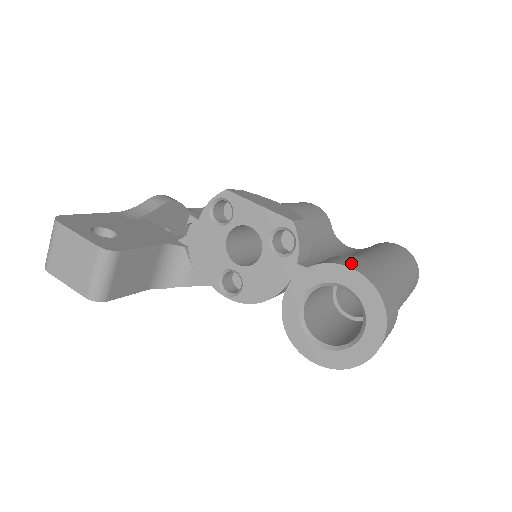
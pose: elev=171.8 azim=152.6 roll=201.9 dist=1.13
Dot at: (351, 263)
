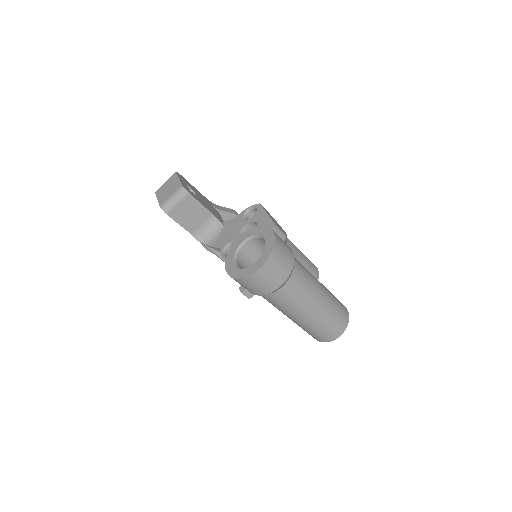
Dot at: occluded
